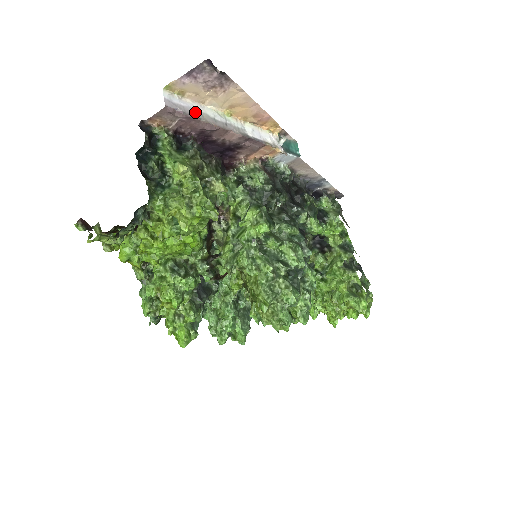
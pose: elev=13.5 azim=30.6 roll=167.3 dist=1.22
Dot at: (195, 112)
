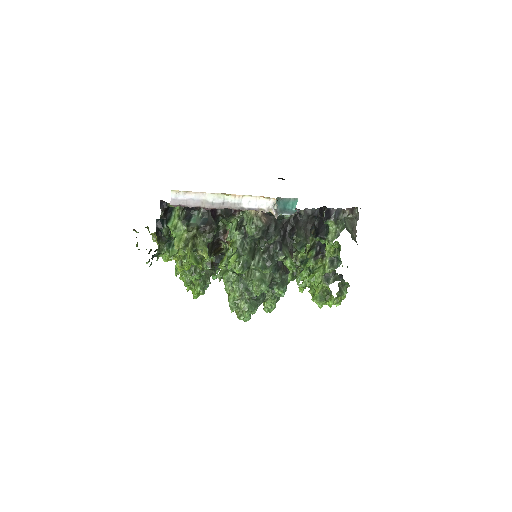
Dot at: (196, 202)
